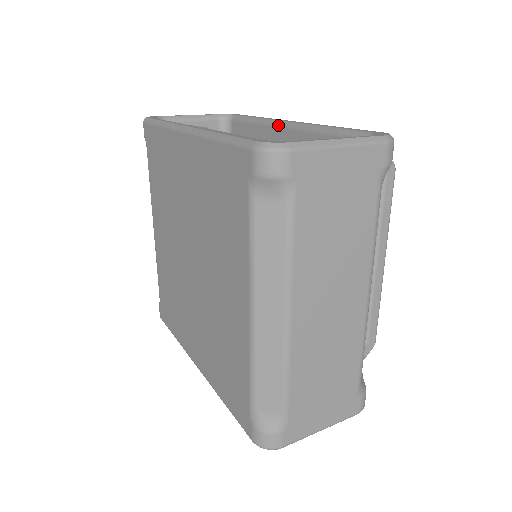
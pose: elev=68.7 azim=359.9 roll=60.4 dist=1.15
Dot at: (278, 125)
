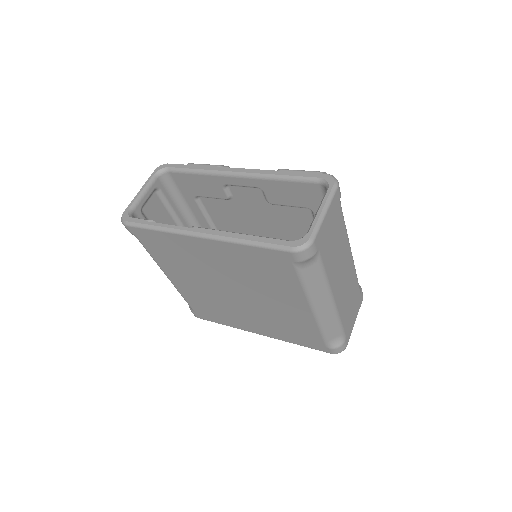
Dot at: (228, 175)
